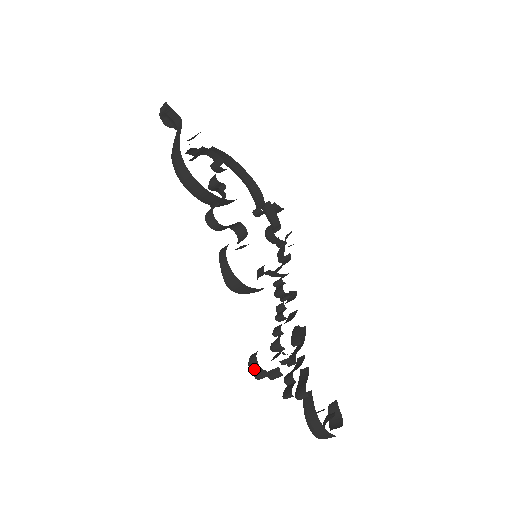
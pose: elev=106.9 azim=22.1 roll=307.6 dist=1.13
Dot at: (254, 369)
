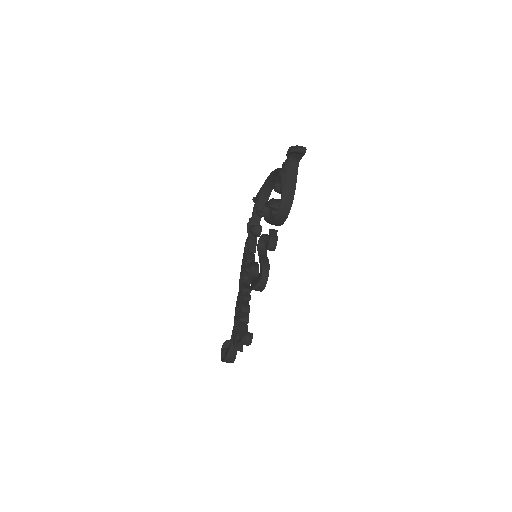
Dot at: (246, 343)
